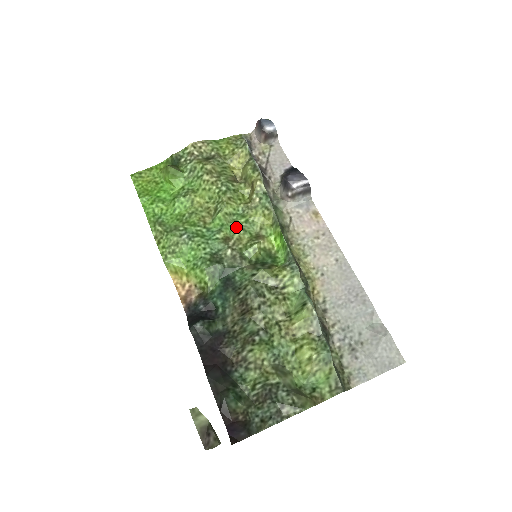
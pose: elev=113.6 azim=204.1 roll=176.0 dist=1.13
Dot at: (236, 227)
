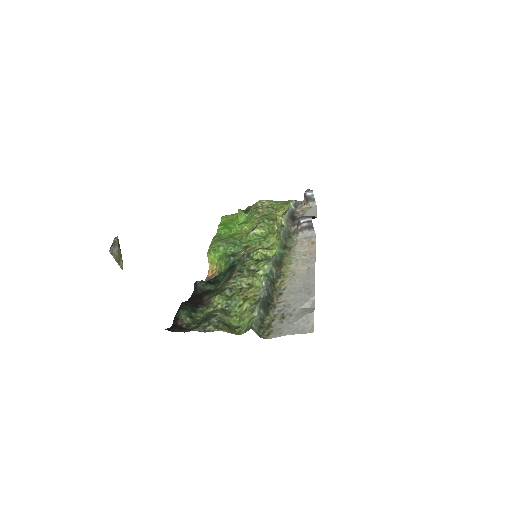
Dot at: (256, 242)
